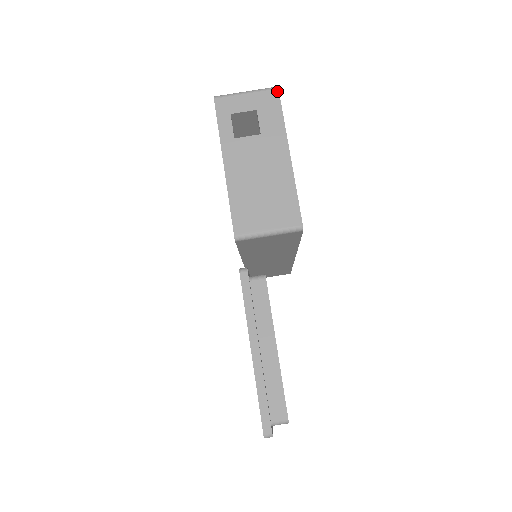
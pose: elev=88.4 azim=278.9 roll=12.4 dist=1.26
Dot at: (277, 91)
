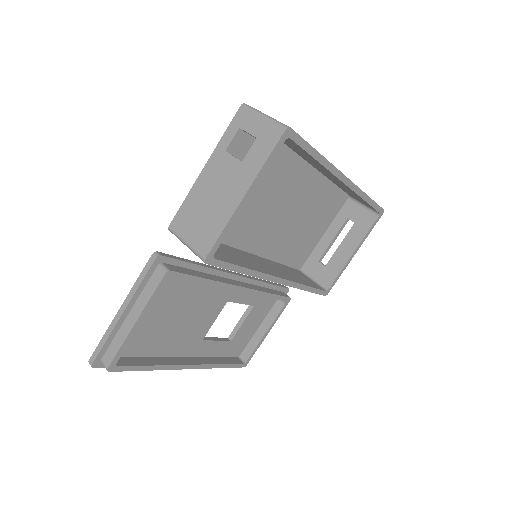
Dot at: (283, 131)
